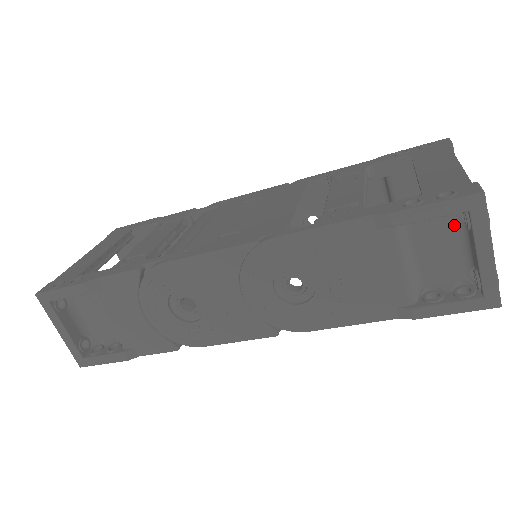
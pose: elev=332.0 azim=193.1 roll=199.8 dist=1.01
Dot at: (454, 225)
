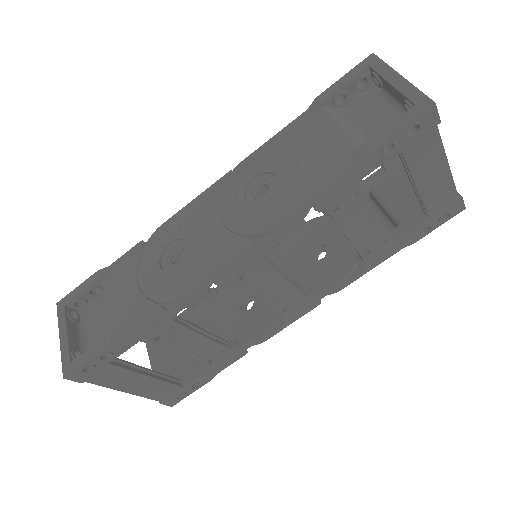
Dot at: (377, 98)
